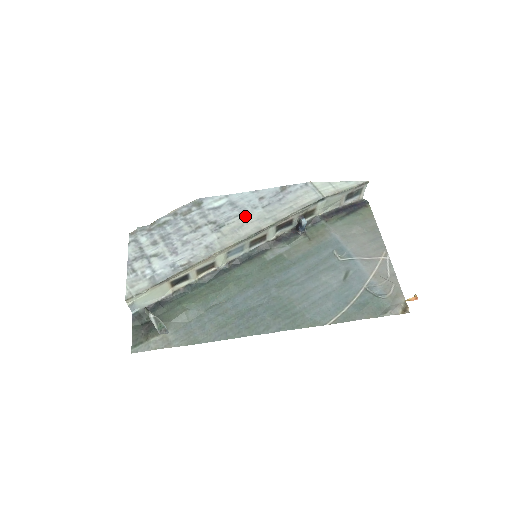
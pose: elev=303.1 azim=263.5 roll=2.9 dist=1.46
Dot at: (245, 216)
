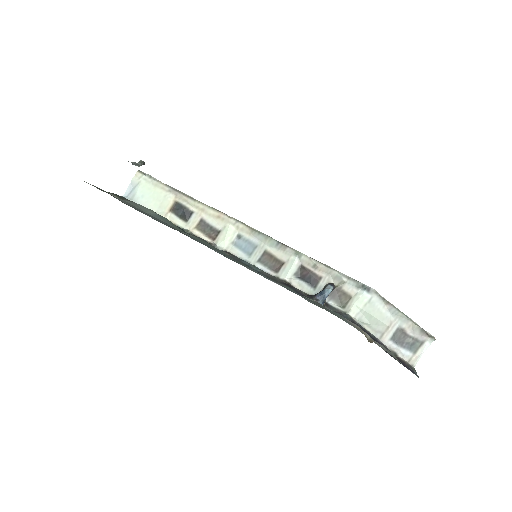
Dot at: occluded
